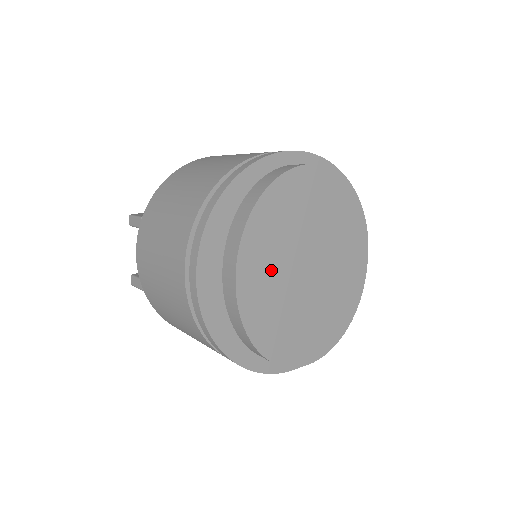
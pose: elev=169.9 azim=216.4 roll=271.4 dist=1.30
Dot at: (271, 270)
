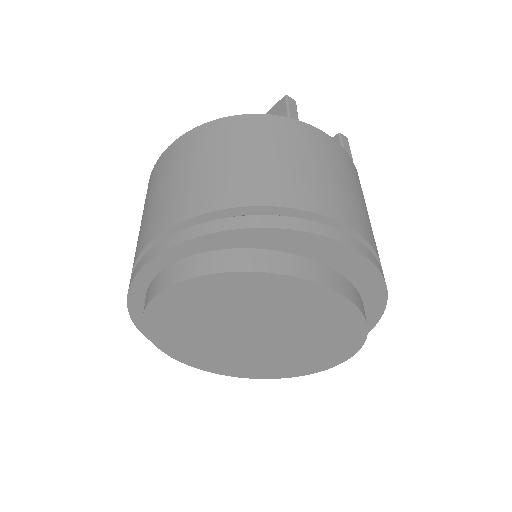
Dot at: (224, 355)
